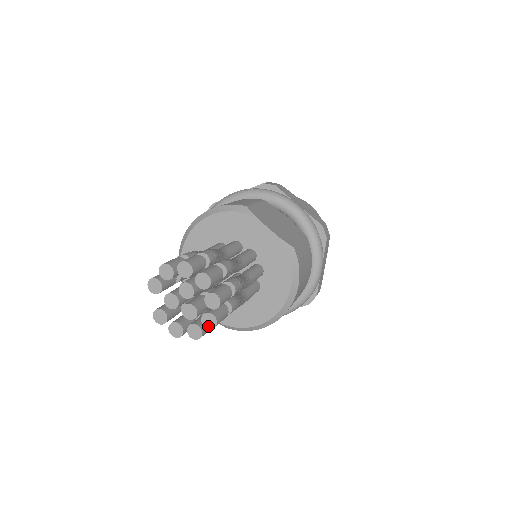
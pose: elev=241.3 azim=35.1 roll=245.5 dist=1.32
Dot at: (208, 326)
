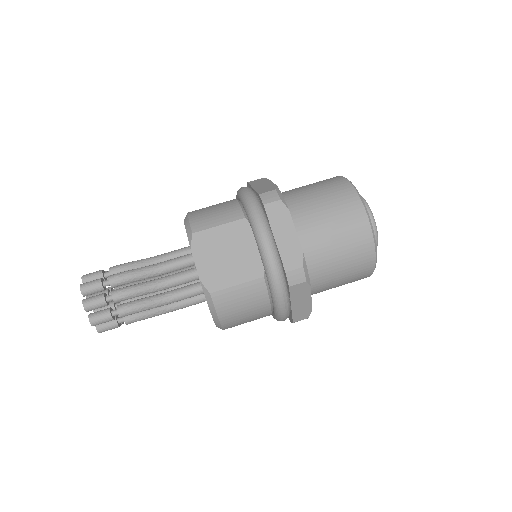
Dot at: occluded
